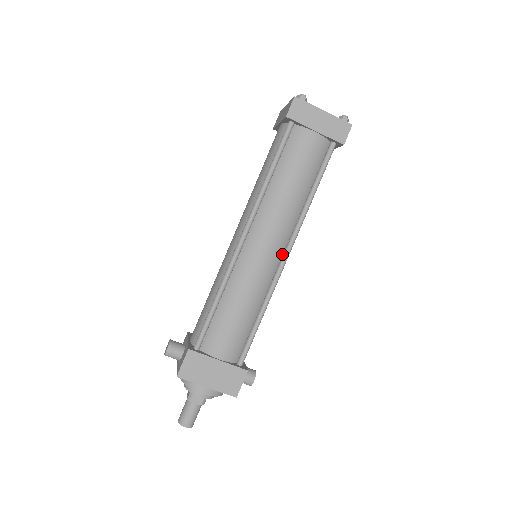
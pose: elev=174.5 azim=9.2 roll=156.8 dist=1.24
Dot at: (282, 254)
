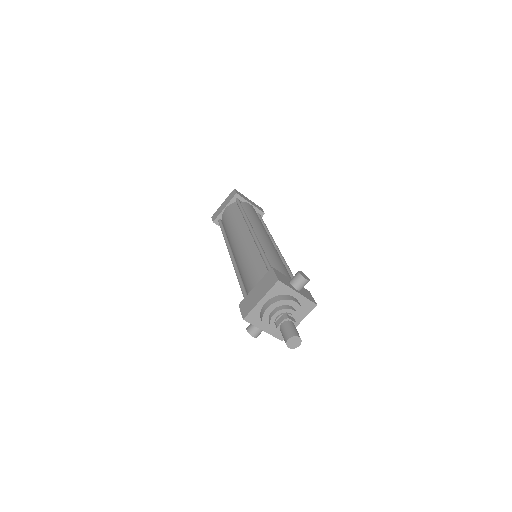
Dot at: occluded
